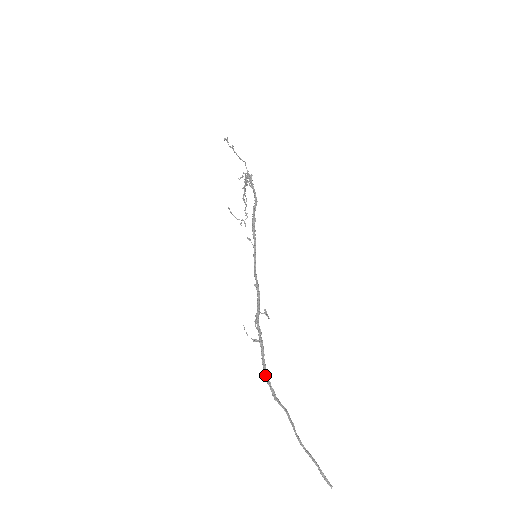
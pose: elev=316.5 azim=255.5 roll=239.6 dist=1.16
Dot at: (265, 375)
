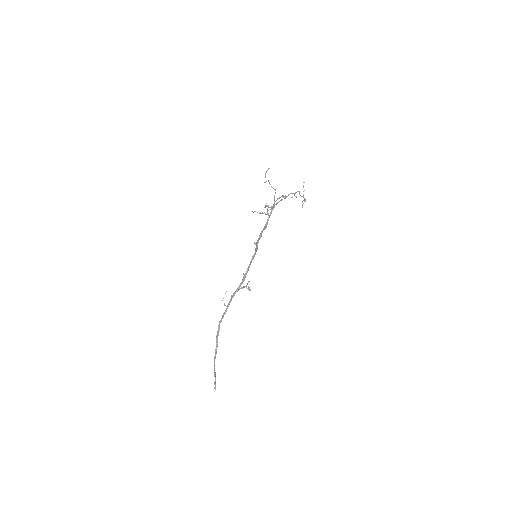
Dot at: (219, 324)
